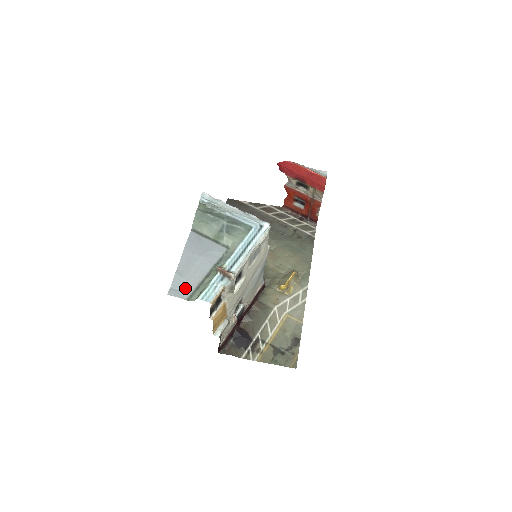
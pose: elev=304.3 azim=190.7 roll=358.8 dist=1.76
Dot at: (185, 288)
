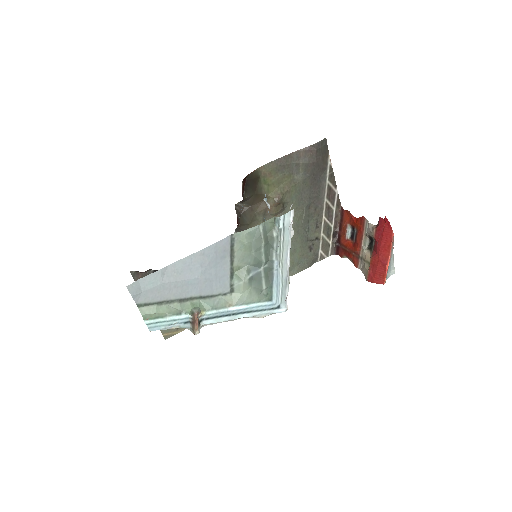
Dot at: (150, 293)
